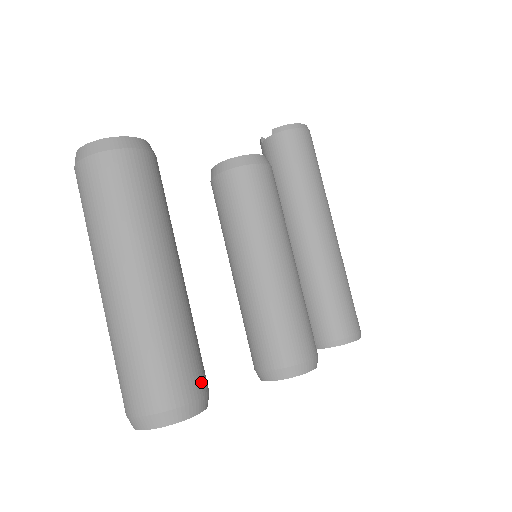
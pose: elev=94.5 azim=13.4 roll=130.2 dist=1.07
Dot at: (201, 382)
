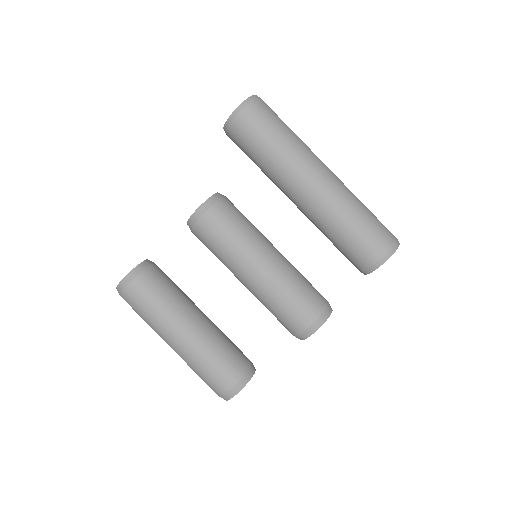
Dot at: (233, 376)
